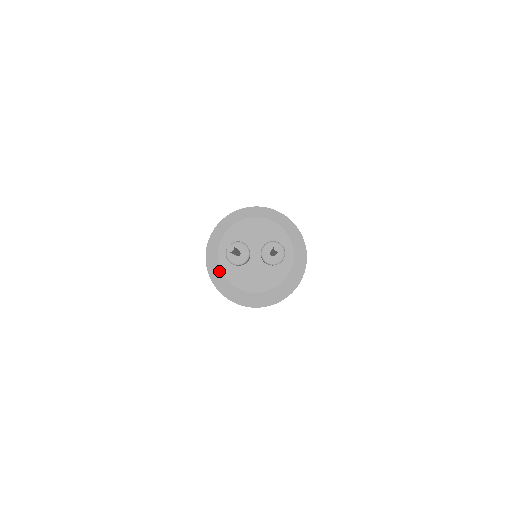
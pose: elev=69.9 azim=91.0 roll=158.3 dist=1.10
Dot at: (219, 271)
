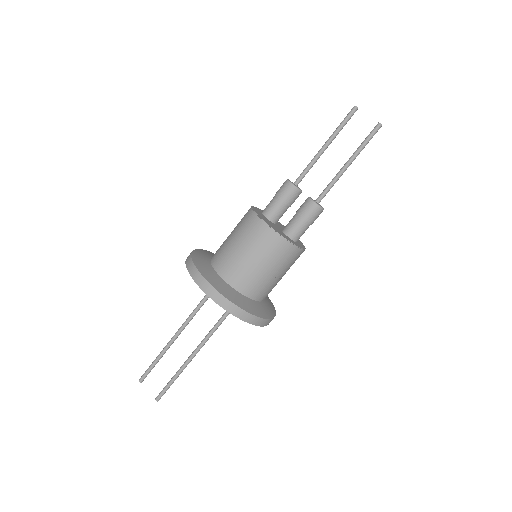
Dot at: (204, 255)
